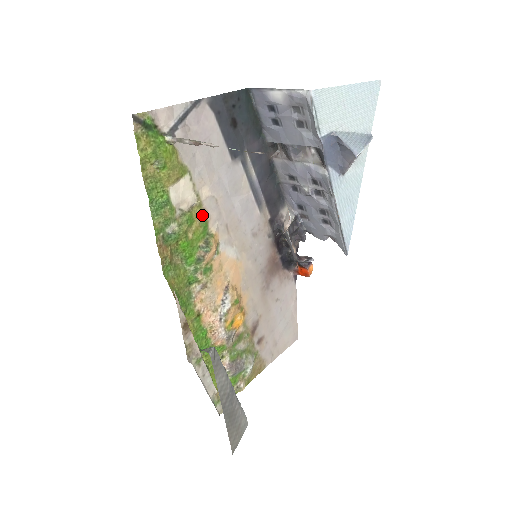
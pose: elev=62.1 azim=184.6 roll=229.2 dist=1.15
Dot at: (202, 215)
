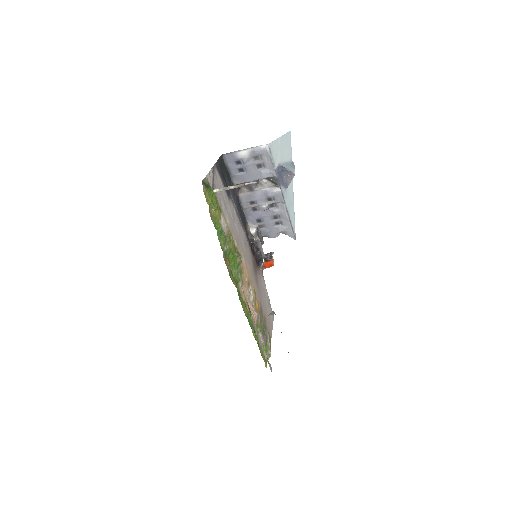
Dot at: (231, 236)
